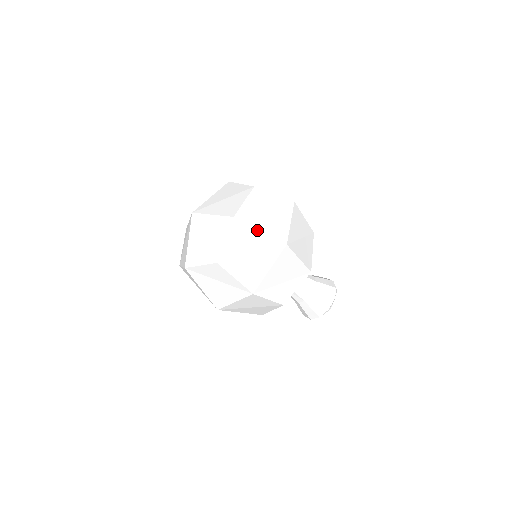
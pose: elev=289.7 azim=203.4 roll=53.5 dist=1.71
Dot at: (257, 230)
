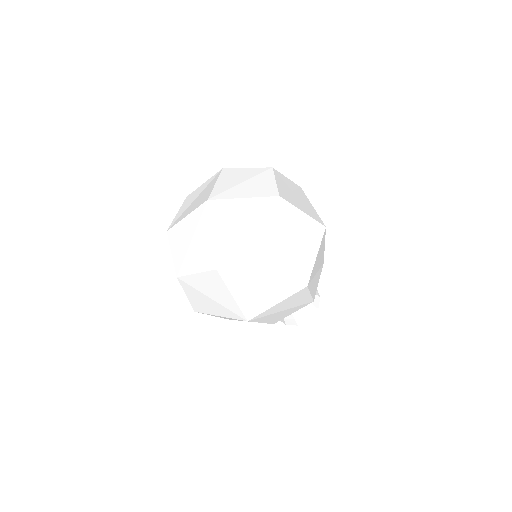
Dot at: (301, 211)
